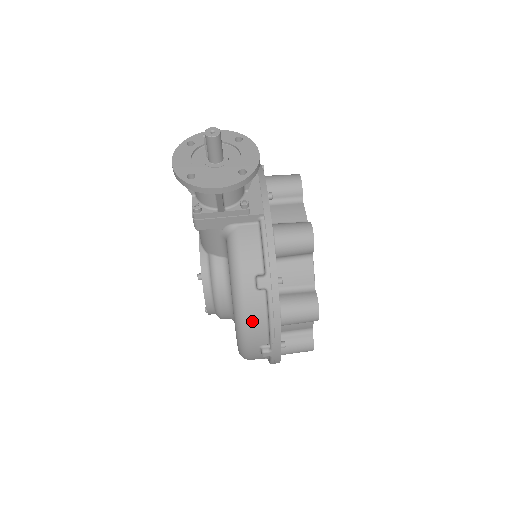
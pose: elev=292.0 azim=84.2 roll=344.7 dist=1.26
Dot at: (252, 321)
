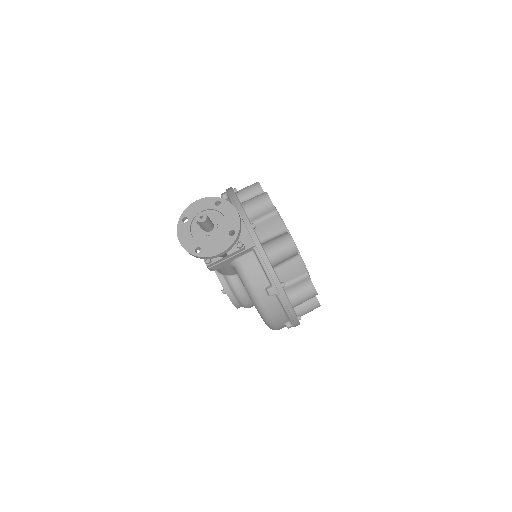
Dot at: (273, 315)
